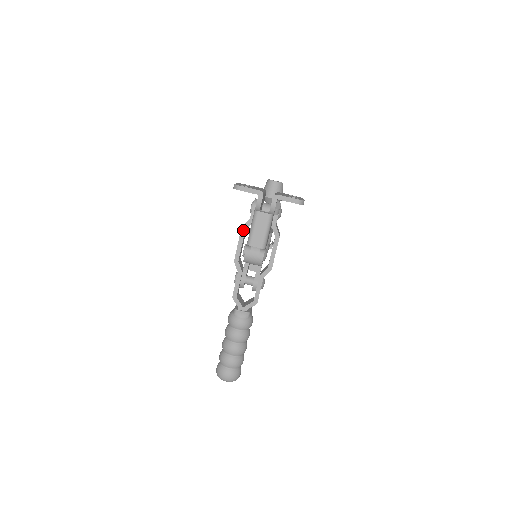
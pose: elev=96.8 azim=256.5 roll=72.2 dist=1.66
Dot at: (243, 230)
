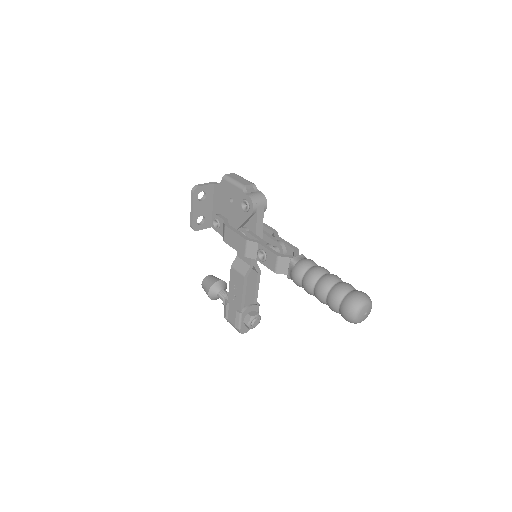
Dot at: (228, 225)
